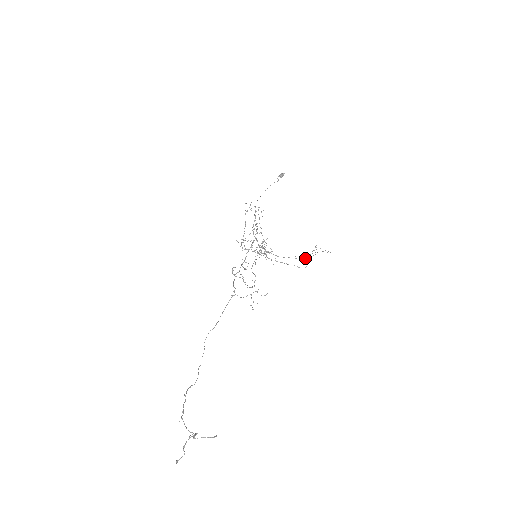
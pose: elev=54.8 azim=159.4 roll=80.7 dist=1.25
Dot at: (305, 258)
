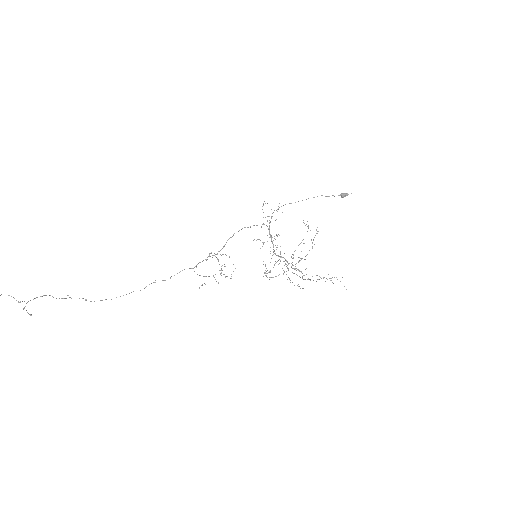
Dot at: occluded
